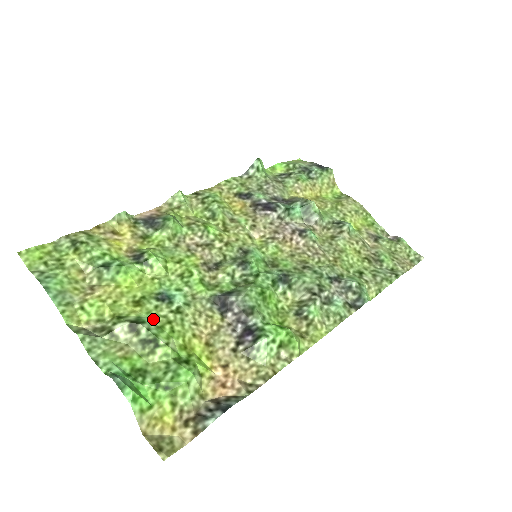
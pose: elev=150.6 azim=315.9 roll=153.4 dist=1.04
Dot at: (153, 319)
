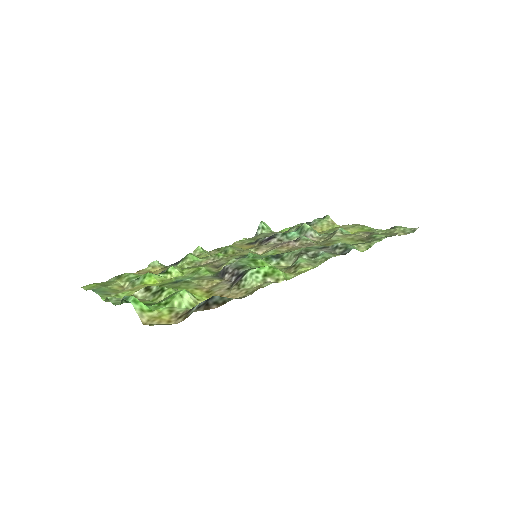
Dot at: occluded
